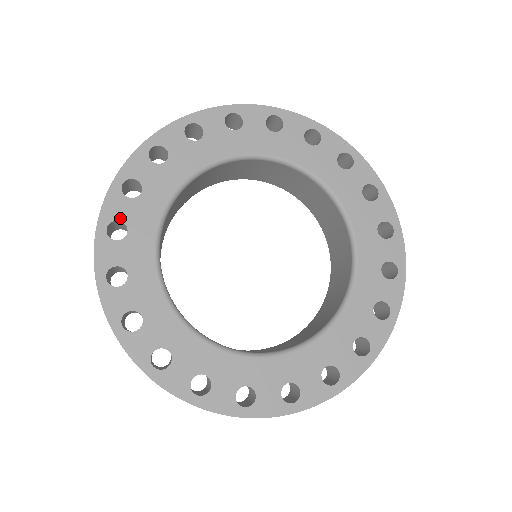
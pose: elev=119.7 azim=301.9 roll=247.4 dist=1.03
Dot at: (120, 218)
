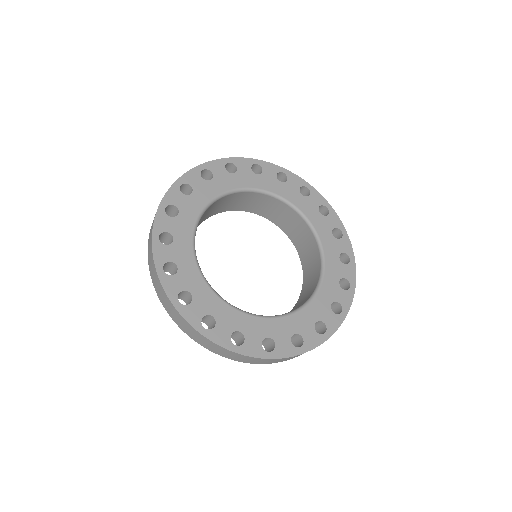
Dot at: (175, 204)
